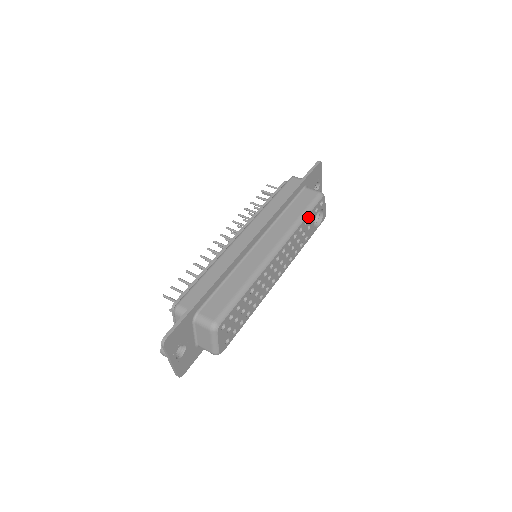
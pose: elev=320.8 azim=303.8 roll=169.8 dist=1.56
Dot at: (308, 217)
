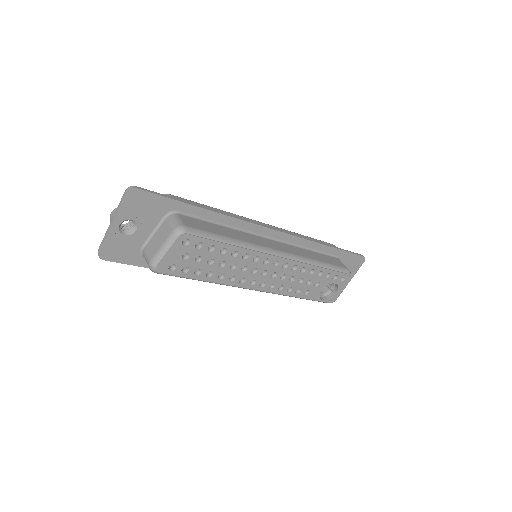
Dot at: (325, 271)
